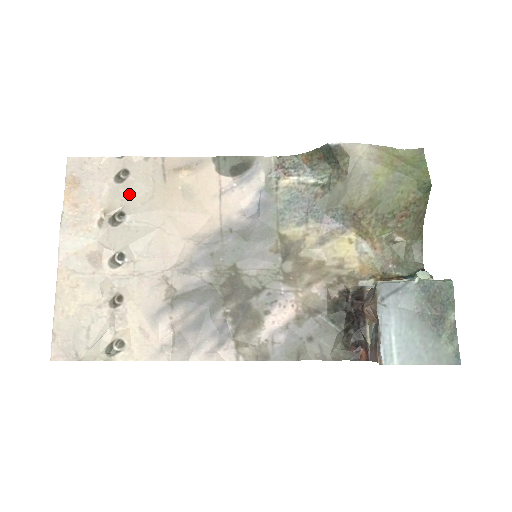
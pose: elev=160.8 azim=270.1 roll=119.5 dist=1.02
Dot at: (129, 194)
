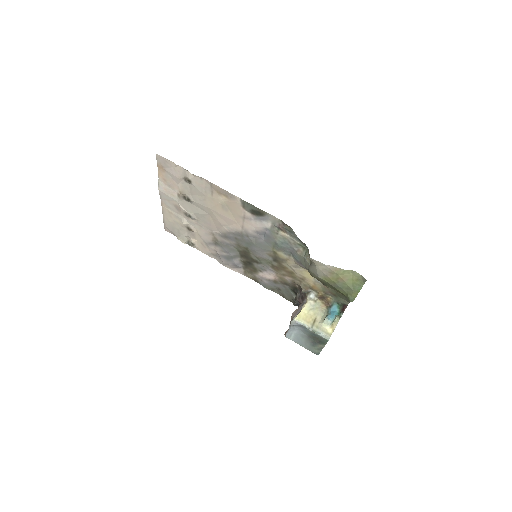
Dot at: (192, 191)
